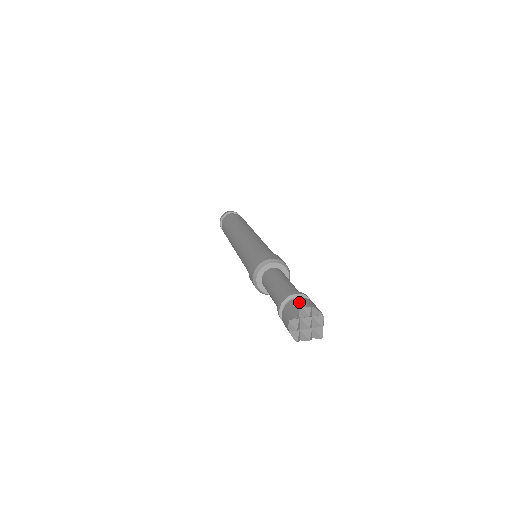
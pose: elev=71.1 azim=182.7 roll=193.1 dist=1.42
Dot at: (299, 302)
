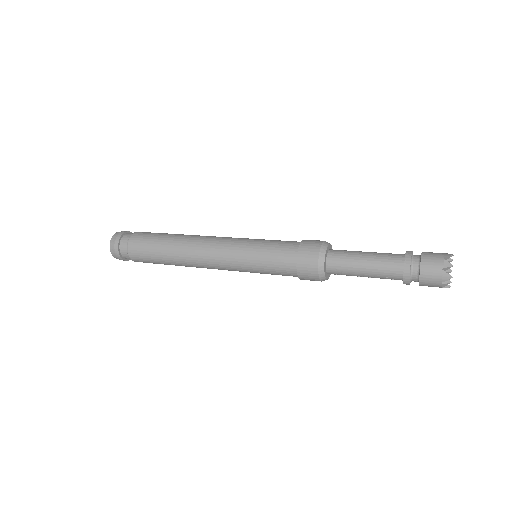
Dot at: occluded
